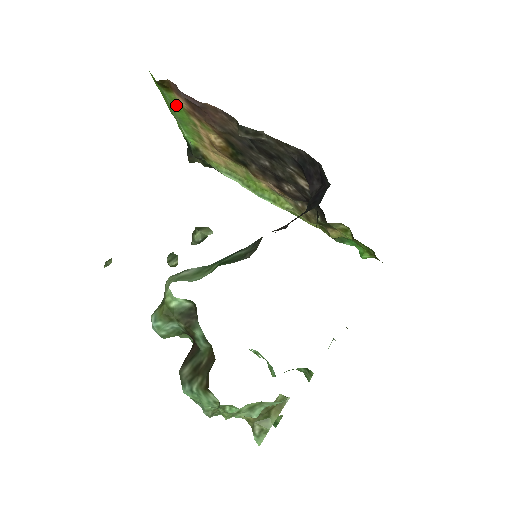
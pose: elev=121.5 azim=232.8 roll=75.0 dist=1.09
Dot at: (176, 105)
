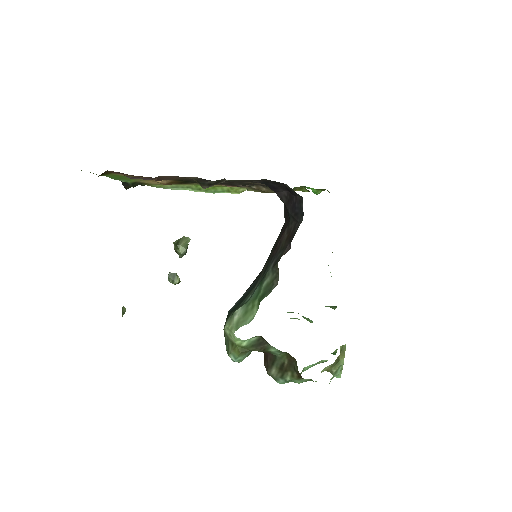
Dot at: (115, 176)
